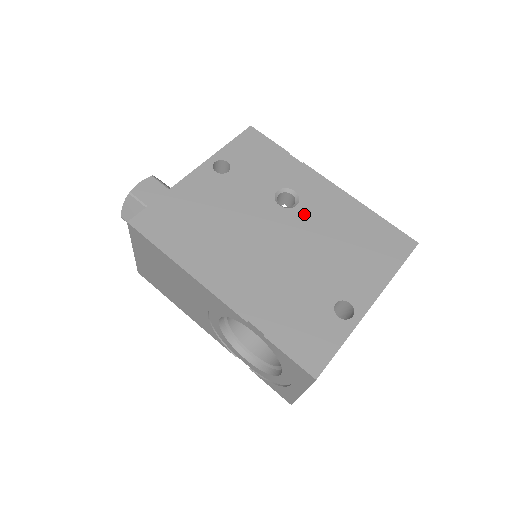
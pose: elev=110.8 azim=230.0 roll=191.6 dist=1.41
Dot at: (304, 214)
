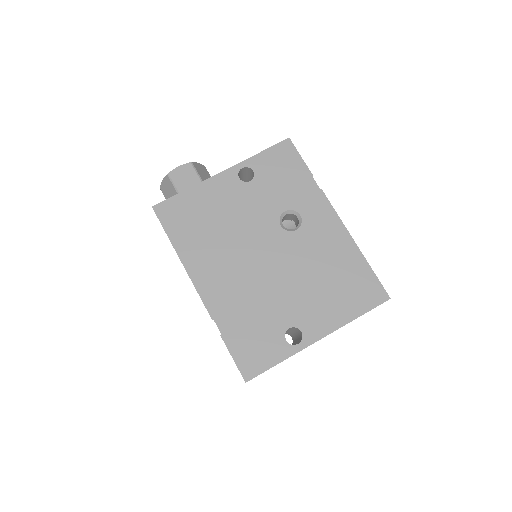
Dot at: (299, 240)
